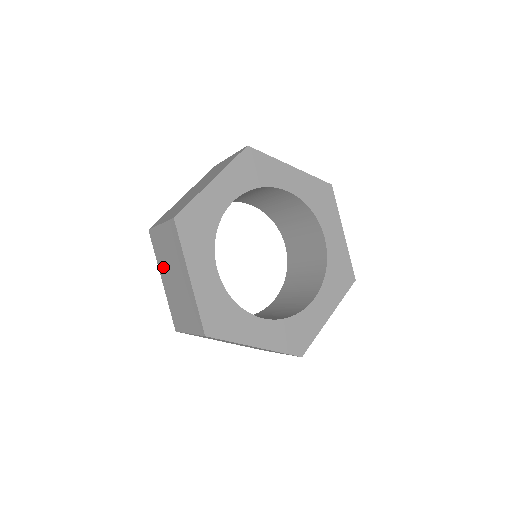
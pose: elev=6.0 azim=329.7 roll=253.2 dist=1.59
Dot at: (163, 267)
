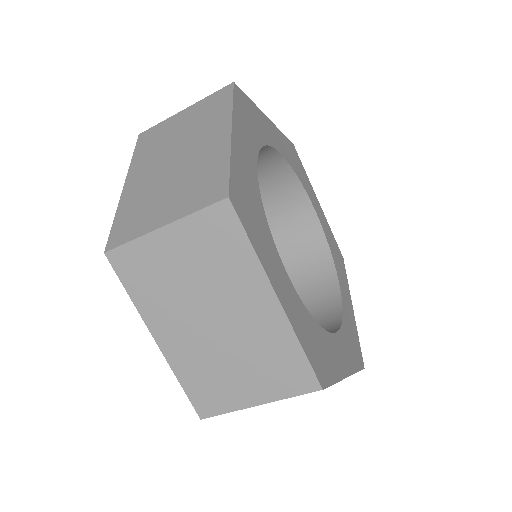
Dot at: (164, 311)
